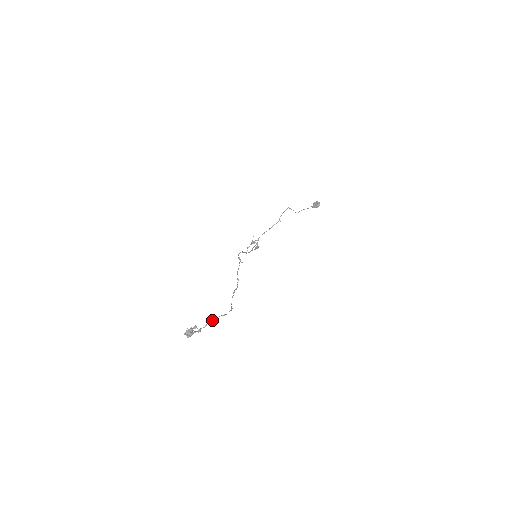
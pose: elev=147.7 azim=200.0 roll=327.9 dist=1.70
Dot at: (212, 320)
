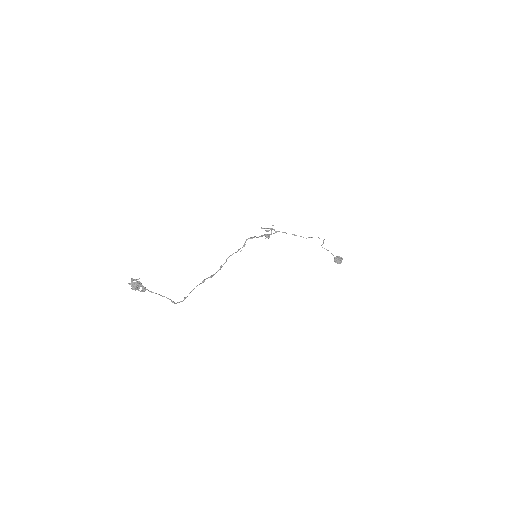
Dot at: occluded
